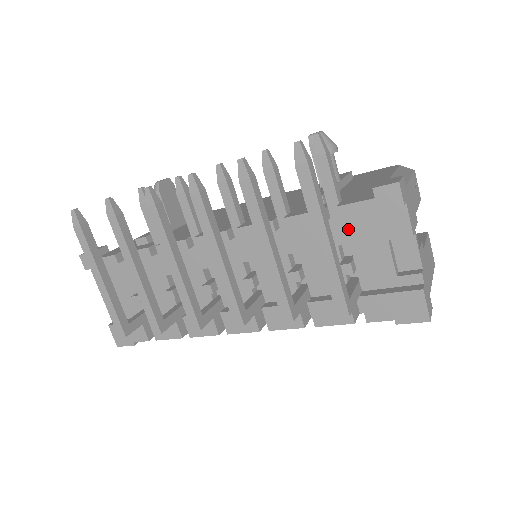
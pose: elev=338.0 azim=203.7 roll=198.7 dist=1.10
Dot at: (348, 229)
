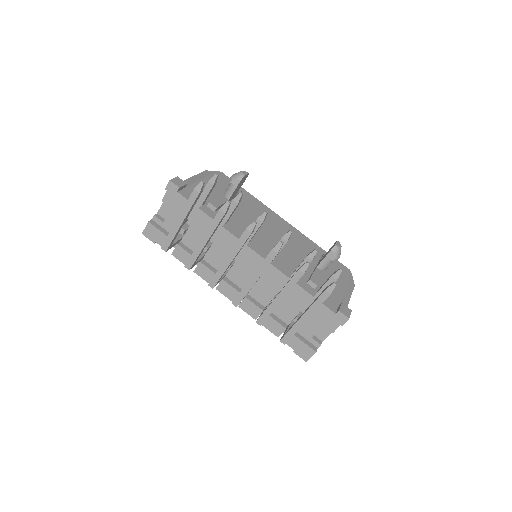
Dot at: occluded
